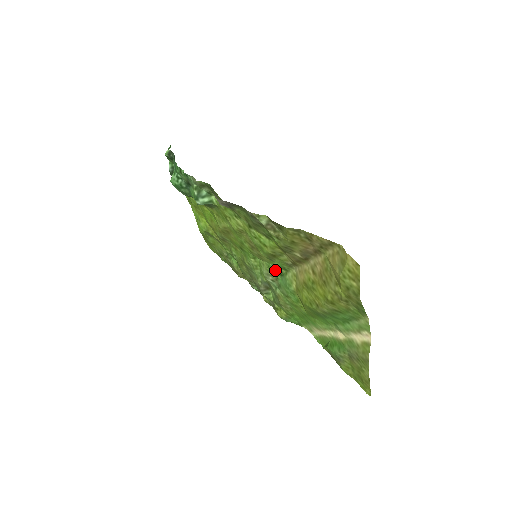
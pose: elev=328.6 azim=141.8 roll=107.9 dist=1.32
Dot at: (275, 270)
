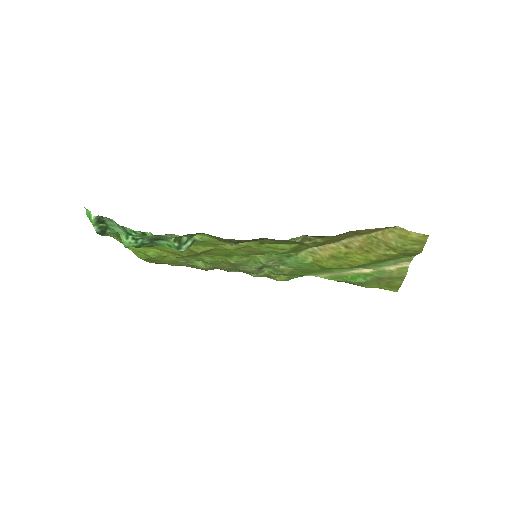
Dot at: (279, 256)
